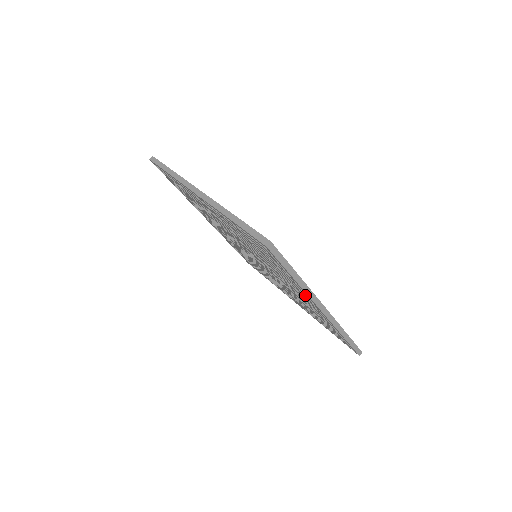
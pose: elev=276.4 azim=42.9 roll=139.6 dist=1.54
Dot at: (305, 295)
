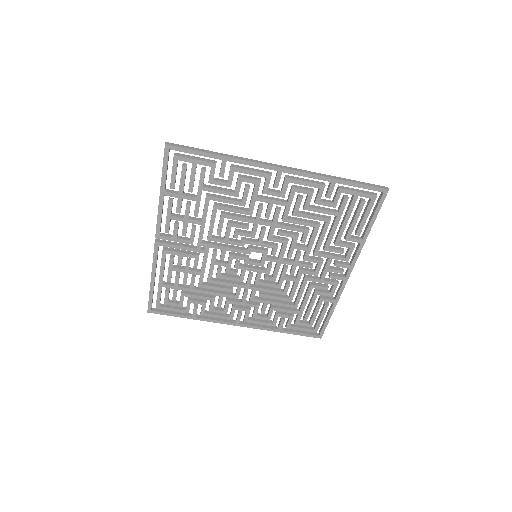
Dot at: (257, 173)
